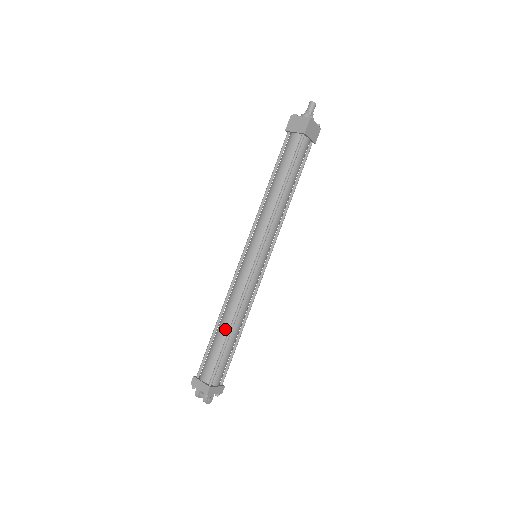
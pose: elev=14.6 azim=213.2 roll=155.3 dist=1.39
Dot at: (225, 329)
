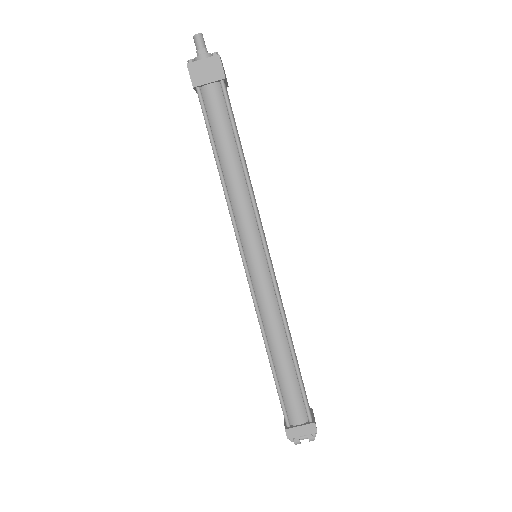
Dot at: (286, 356)
